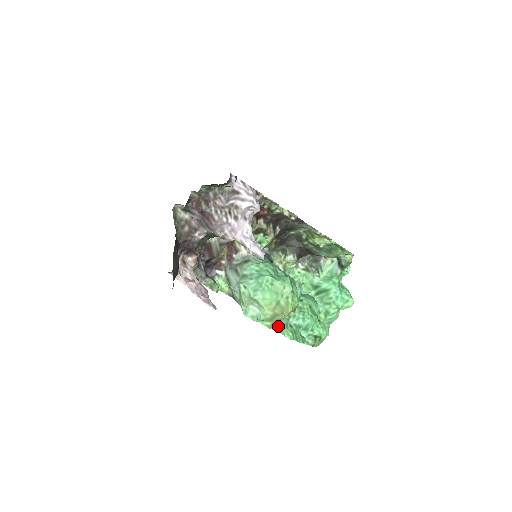
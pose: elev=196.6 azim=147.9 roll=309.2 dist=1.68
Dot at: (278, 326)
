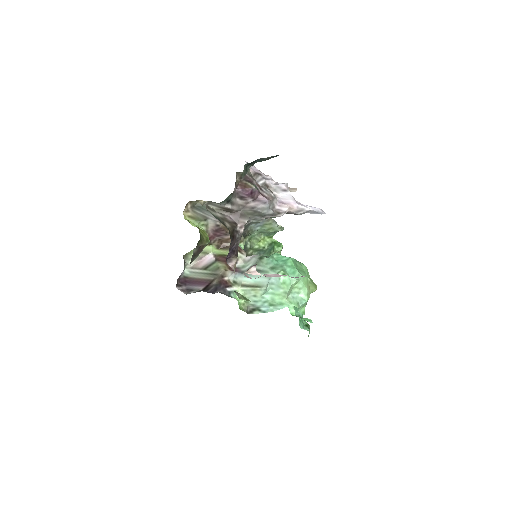
Dot at: occluded
